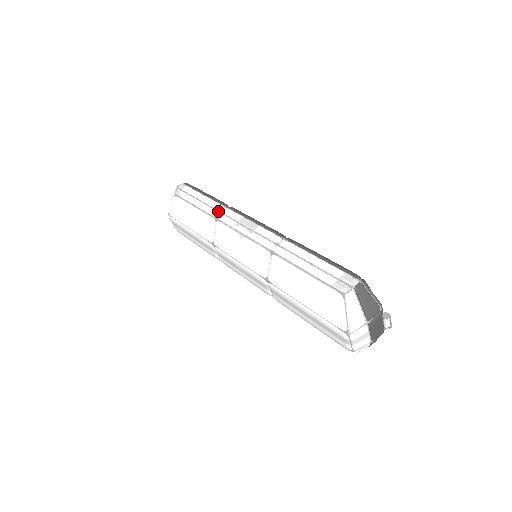
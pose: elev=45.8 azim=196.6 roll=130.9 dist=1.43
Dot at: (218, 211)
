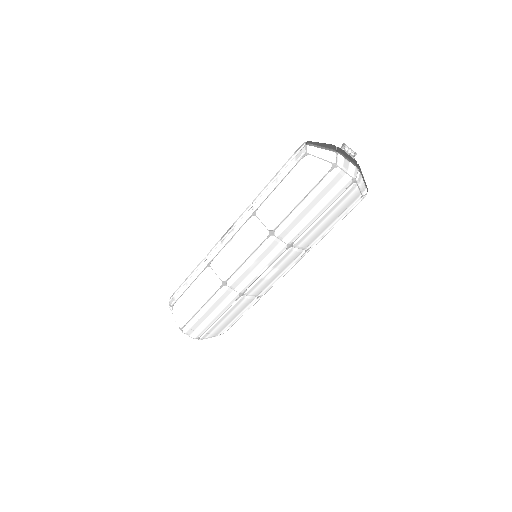
Dot at: (205, 261)
